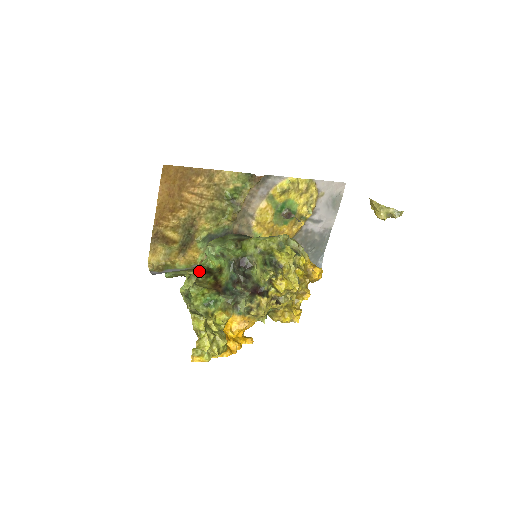
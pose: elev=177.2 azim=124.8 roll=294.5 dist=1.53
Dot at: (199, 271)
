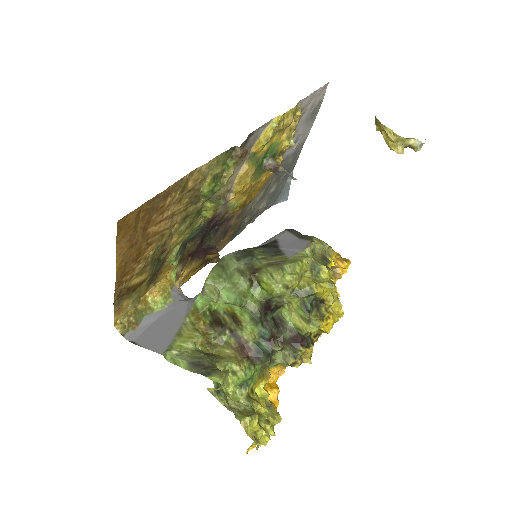
Dot at: (204, 326)
